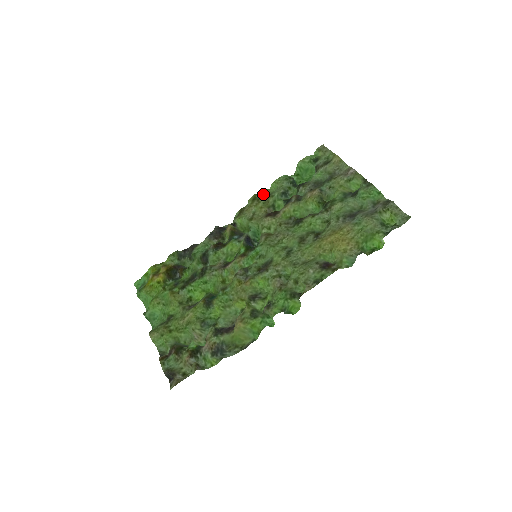
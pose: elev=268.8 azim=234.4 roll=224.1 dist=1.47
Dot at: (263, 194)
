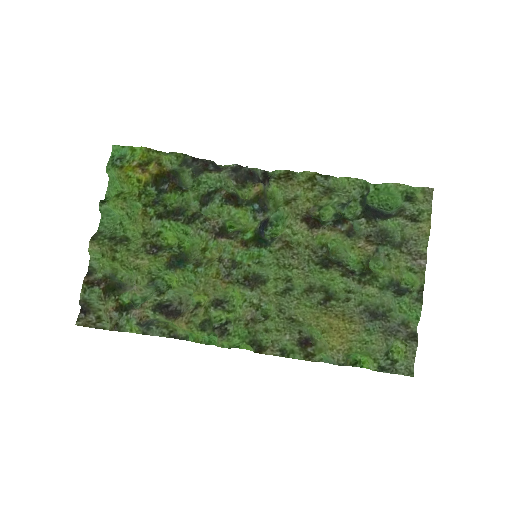
Dot at: (325, 180)
